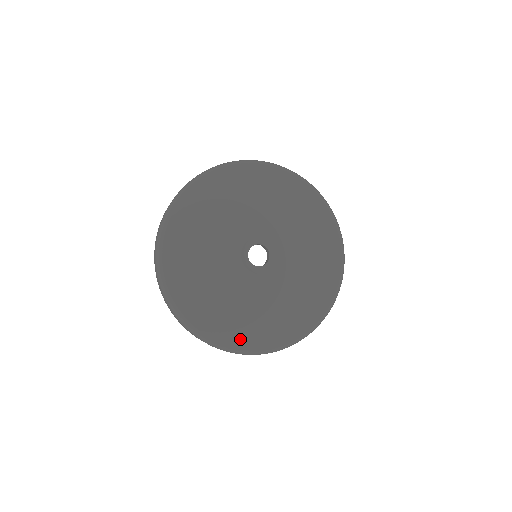
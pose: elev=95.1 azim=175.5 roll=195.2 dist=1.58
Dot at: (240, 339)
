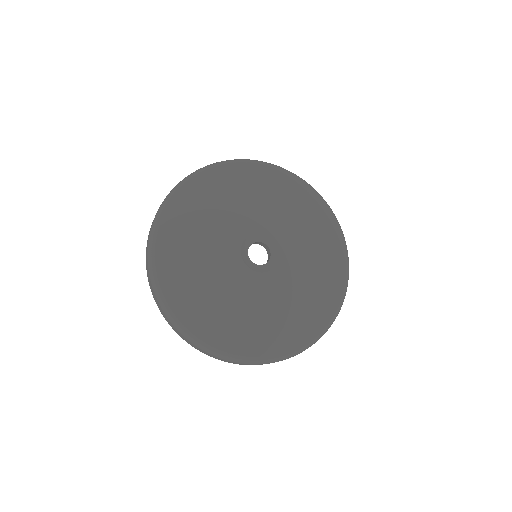
Dot at: (293, 339)
